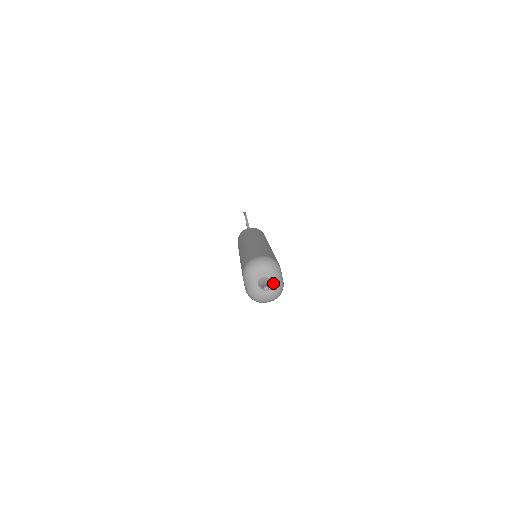
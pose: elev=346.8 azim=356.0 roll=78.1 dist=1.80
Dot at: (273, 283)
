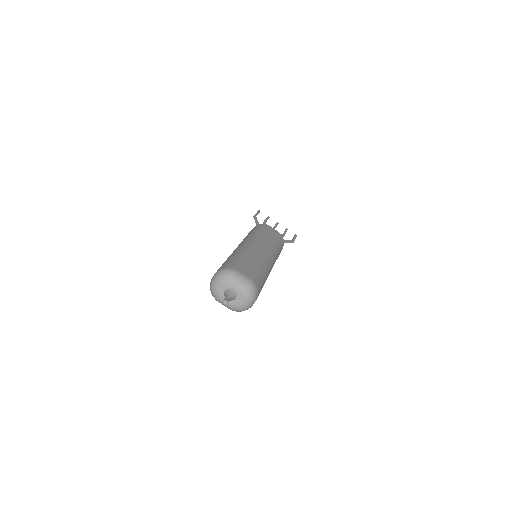
Dot at: (237, 289)
